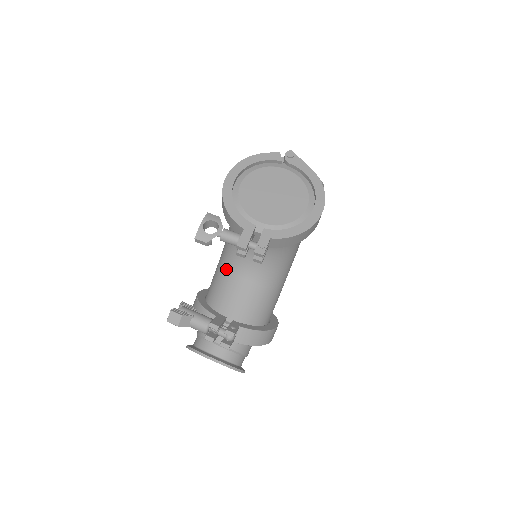
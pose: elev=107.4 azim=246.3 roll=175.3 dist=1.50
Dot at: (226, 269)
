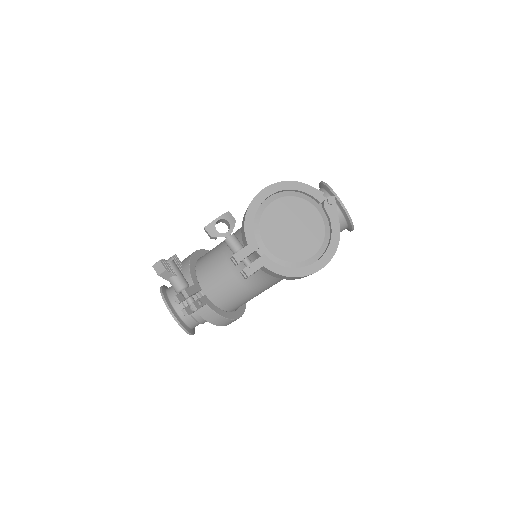
Dot at: (224, 253)
